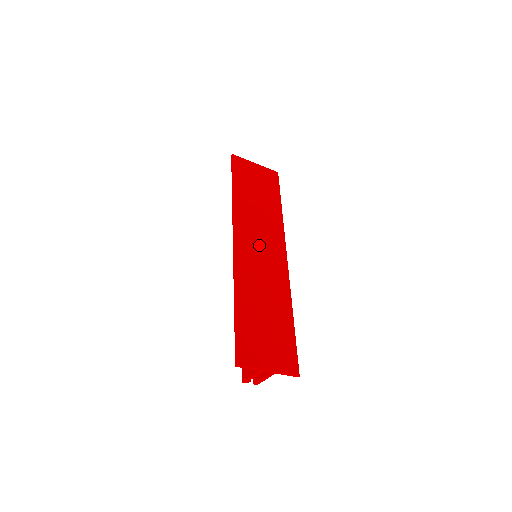
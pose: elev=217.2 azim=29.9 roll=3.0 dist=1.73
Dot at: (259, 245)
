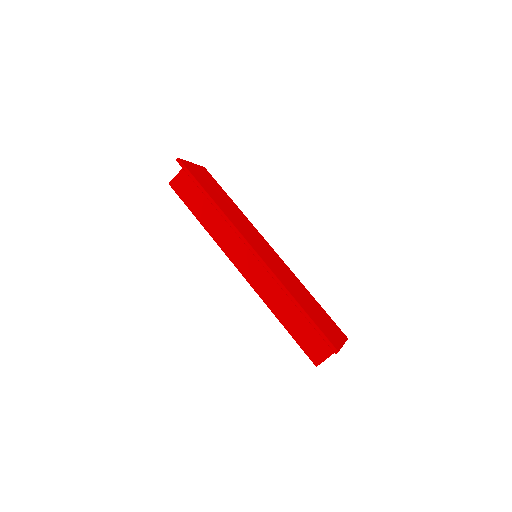
Dot at: (260, 245)
